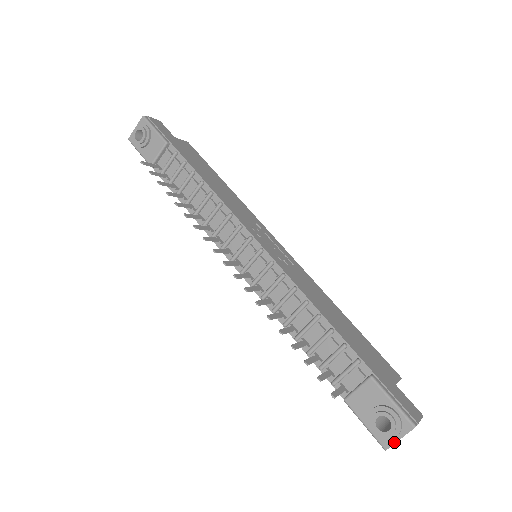
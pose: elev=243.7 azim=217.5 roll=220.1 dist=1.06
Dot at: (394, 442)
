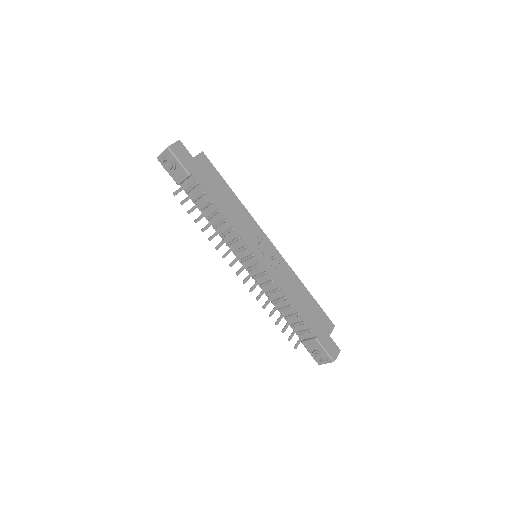
Dot at: occluded
